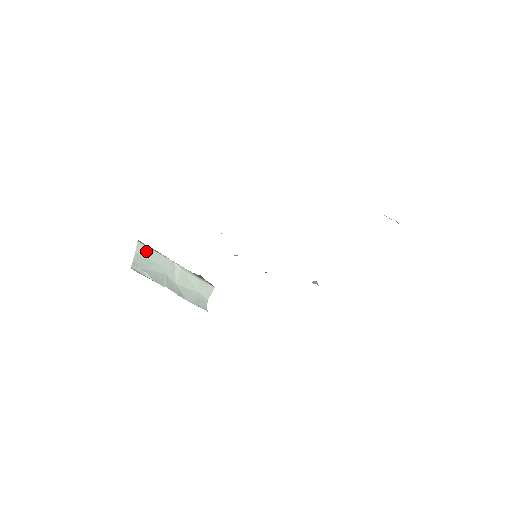
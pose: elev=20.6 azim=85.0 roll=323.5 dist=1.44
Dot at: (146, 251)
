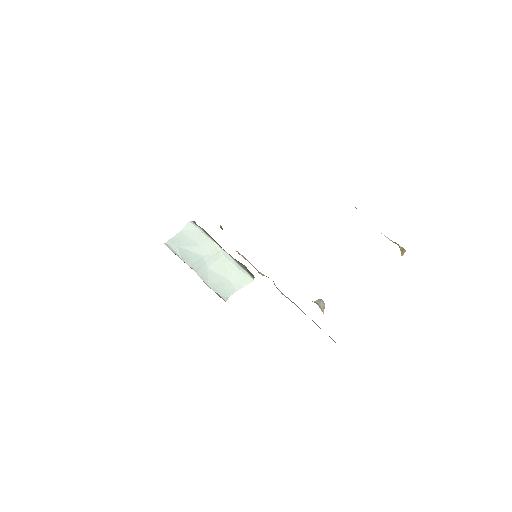
Dot at: (193, 231)
